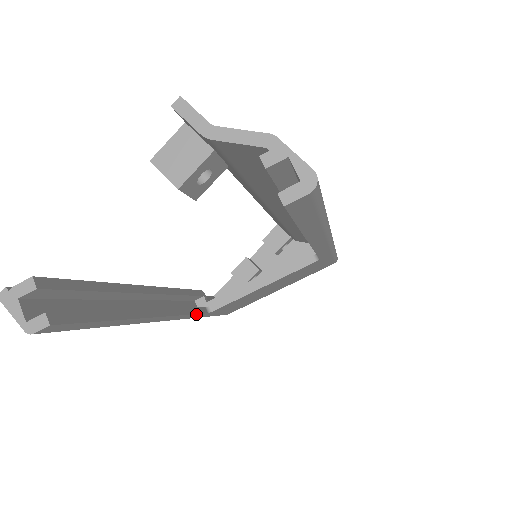
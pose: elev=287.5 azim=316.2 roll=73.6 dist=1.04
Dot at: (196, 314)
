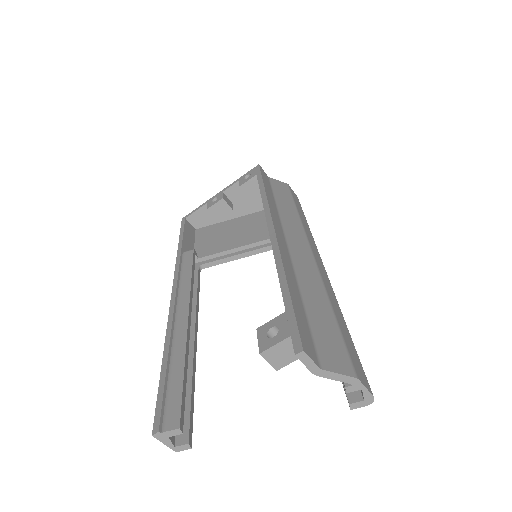
Dot at: (199, 287)
